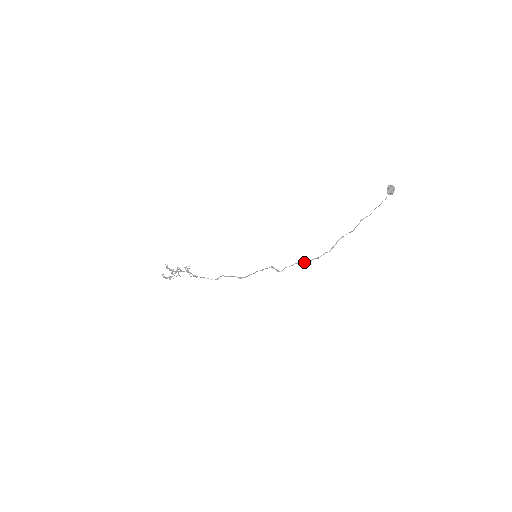
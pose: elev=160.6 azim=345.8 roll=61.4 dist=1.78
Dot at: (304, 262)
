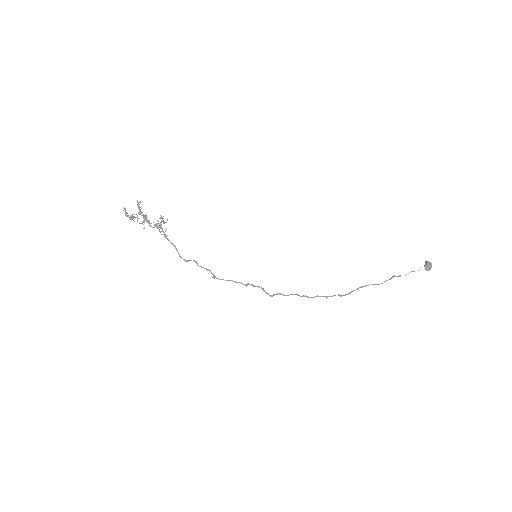
Dot at: (307, 296)
